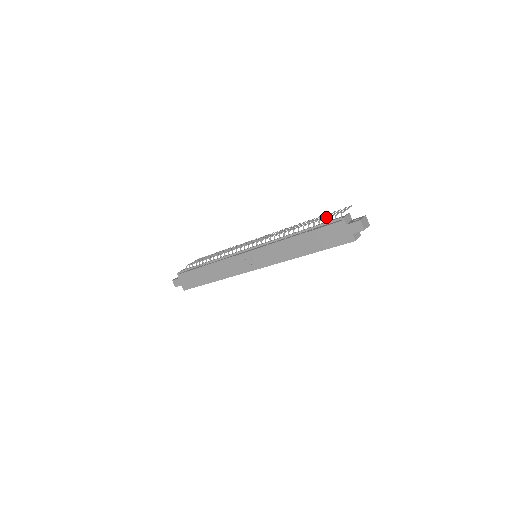
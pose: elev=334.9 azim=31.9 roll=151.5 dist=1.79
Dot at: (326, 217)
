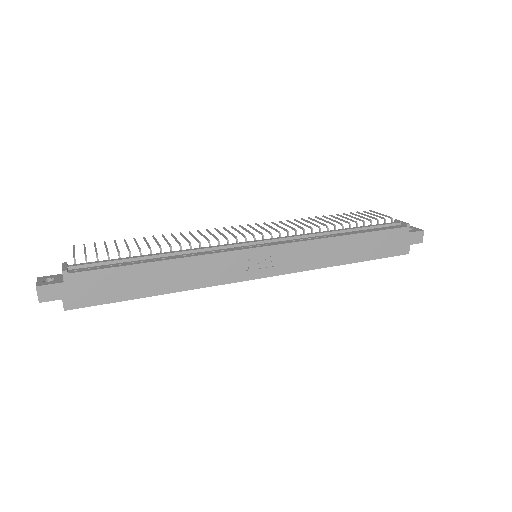
Dot at: occluded
